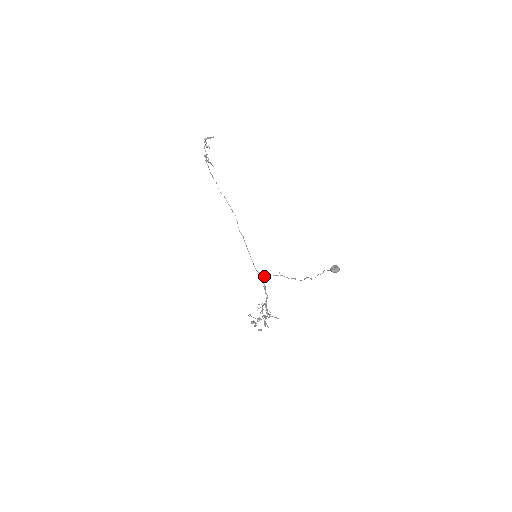
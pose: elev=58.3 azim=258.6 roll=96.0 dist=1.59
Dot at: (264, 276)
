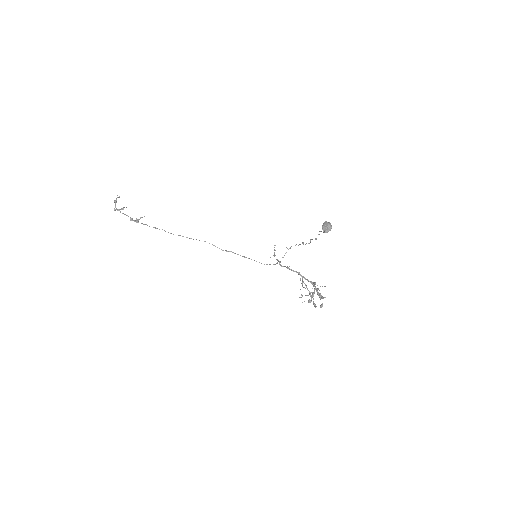
Dot at: (279, 262)
